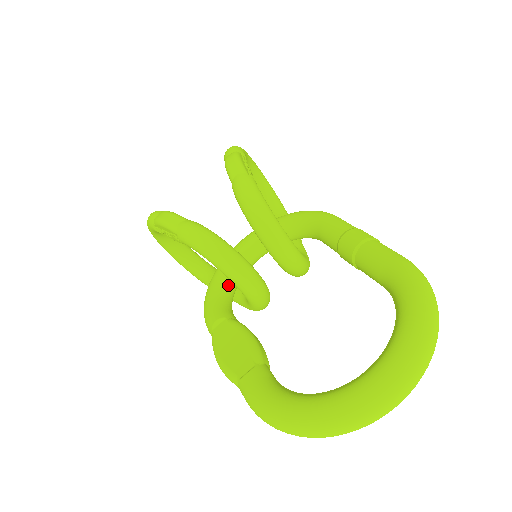
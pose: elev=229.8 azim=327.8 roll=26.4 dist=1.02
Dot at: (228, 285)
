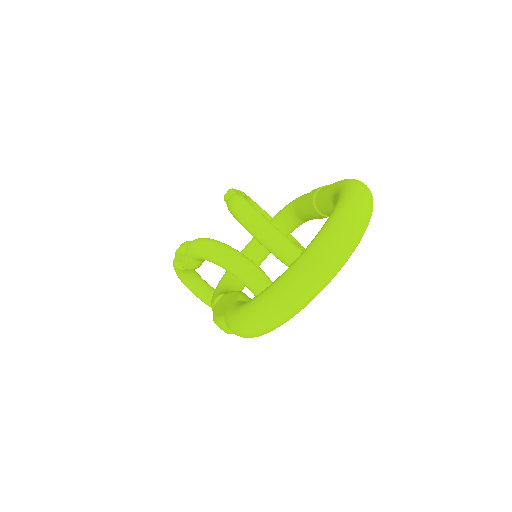
Dot at: (232, 281)
